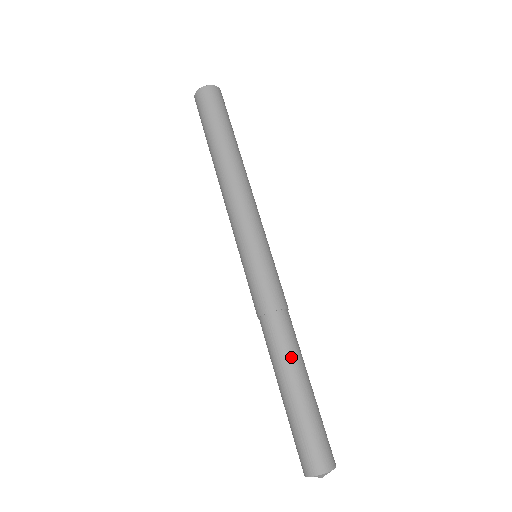
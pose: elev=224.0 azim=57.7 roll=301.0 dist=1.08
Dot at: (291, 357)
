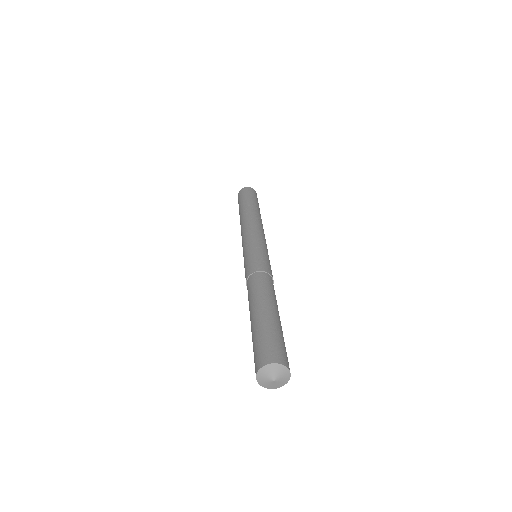
Dot at: (255, 297)
